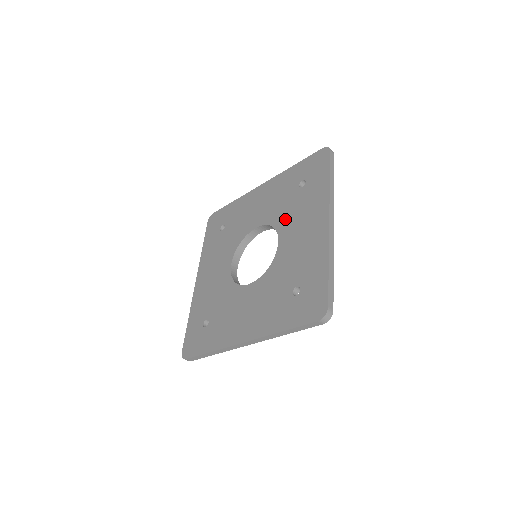
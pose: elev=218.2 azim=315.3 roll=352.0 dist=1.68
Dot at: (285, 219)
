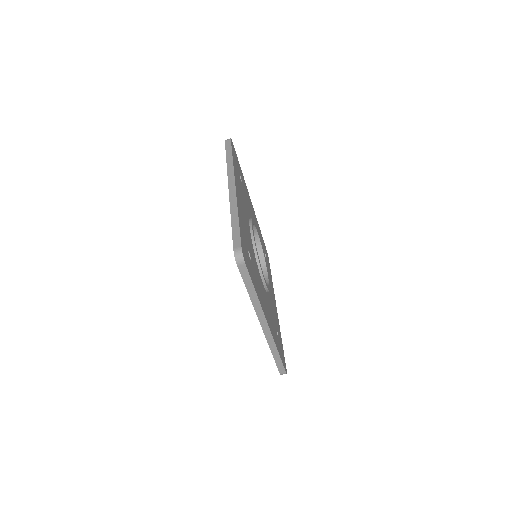
Dot at: occluded
